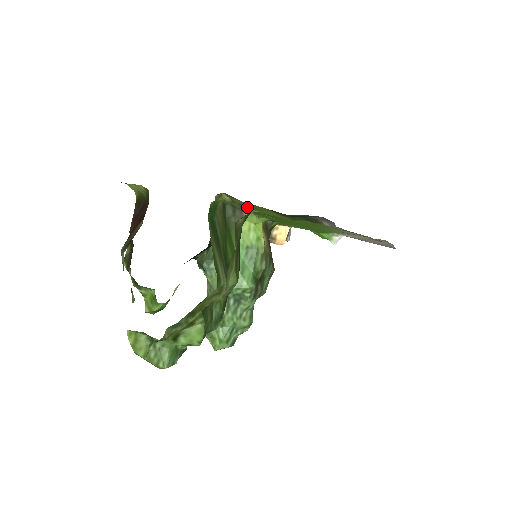
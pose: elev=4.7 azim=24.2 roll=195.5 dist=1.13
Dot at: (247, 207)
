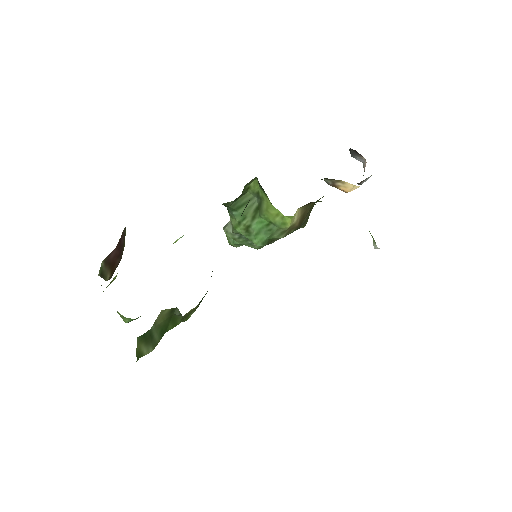
Dot at: occluded
